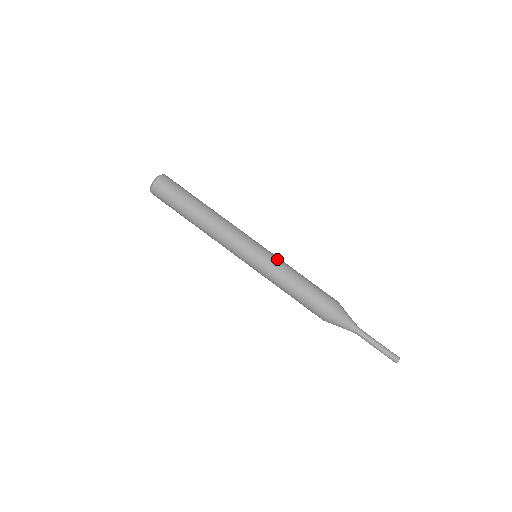
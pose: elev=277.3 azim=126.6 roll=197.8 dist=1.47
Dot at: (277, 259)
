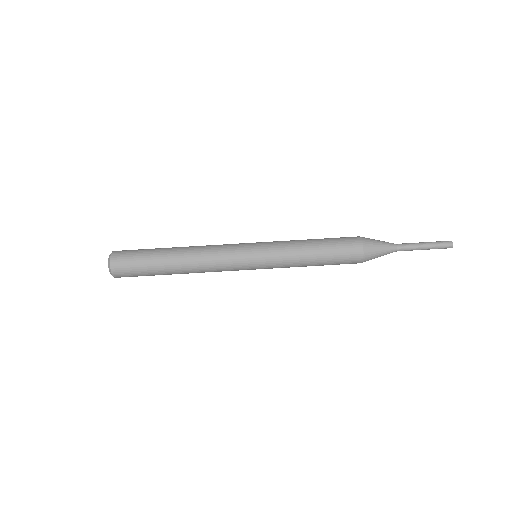
Dot at: (277, 241)
